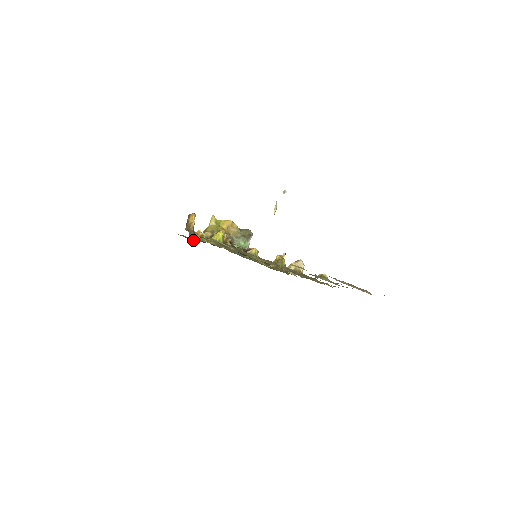
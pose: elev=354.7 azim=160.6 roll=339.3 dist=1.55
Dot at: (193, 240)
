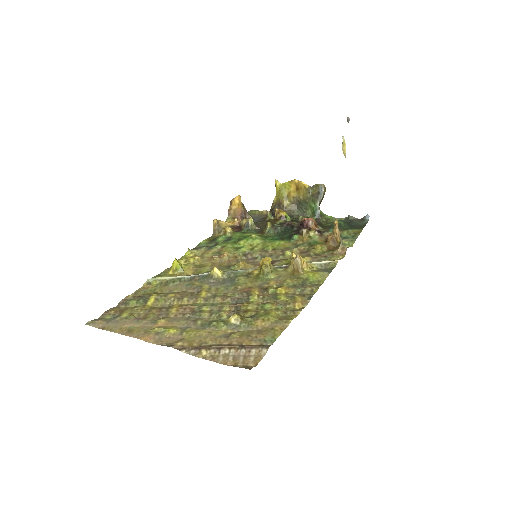
Dot at: (265, 214)
